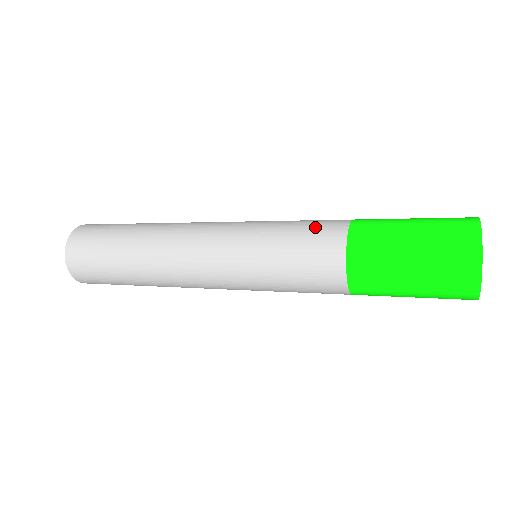
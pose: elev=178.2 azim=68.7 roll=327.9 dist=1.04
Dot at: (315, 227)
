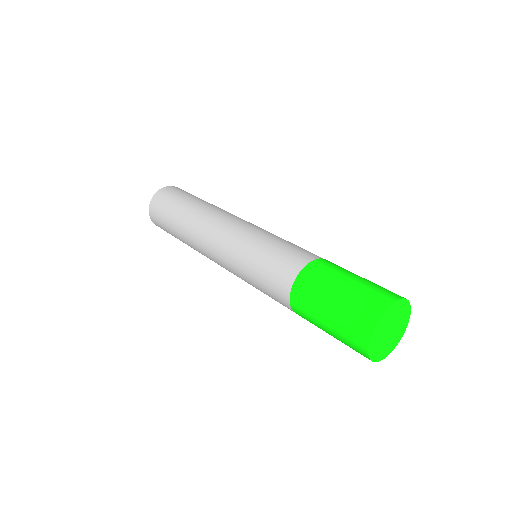
Dot at: (273, 276)
